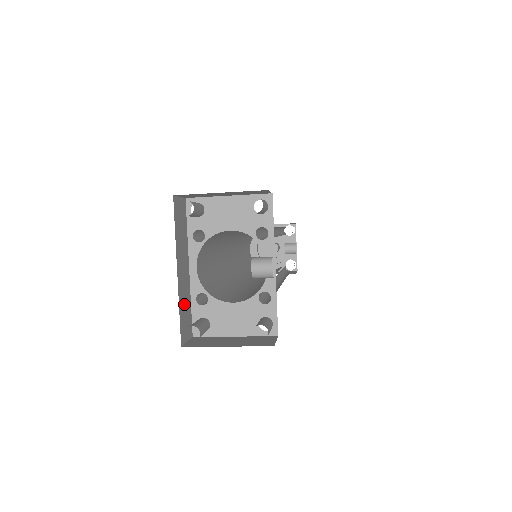
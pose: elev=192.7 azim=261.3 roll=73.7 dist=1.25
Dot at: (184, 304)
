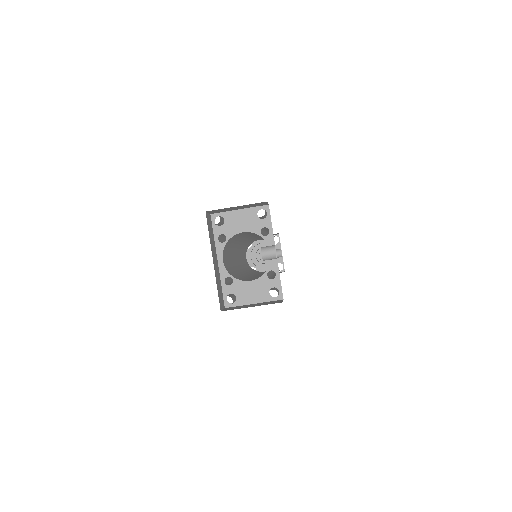
Dot at: (218, 284)
